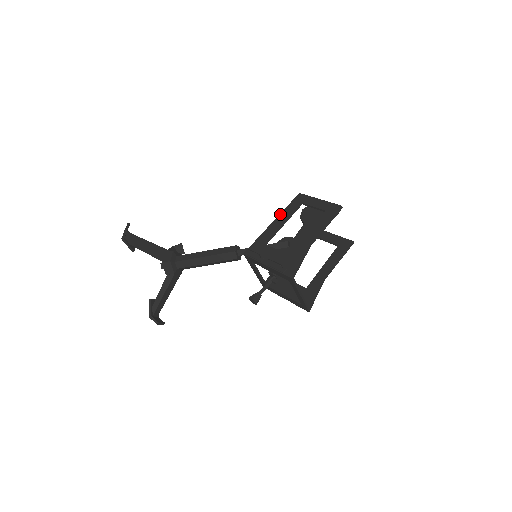
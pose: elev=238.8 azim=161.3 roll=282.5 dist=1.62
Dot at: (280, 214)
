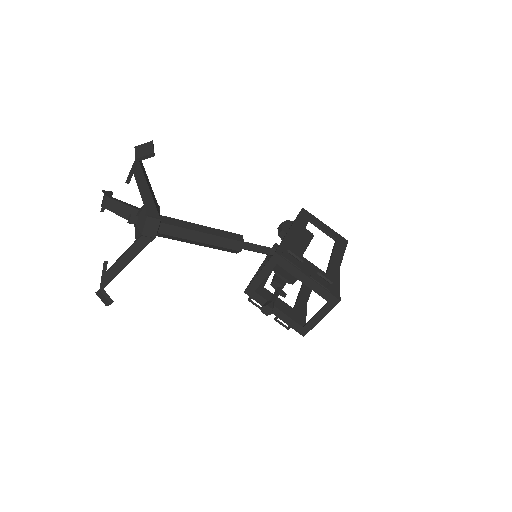
Dot at: (295, 222)
